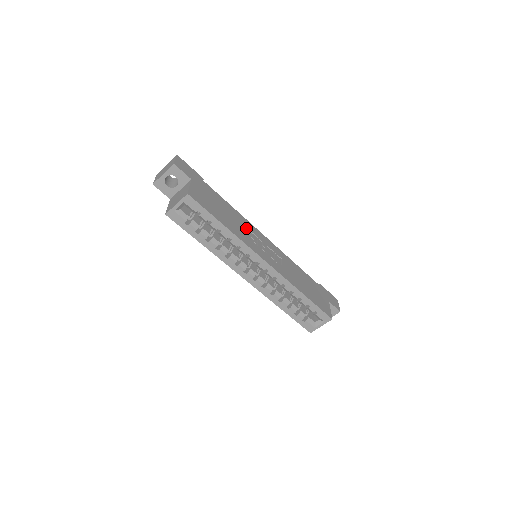
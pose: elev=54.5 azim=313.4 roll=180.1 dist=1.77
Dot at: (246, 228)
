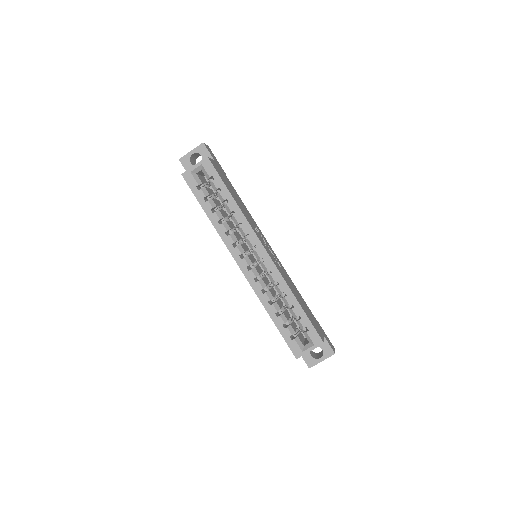
Dot at: (253, 222)
